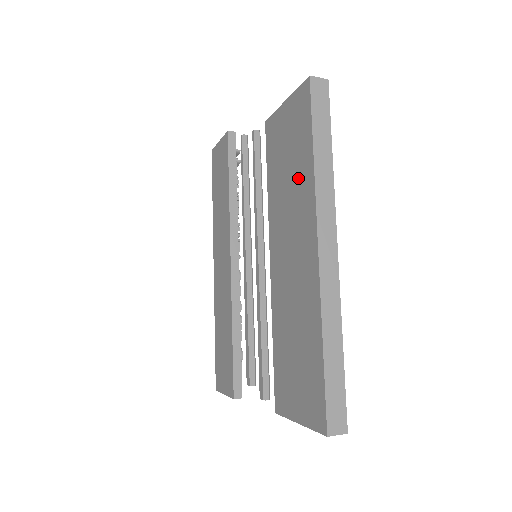
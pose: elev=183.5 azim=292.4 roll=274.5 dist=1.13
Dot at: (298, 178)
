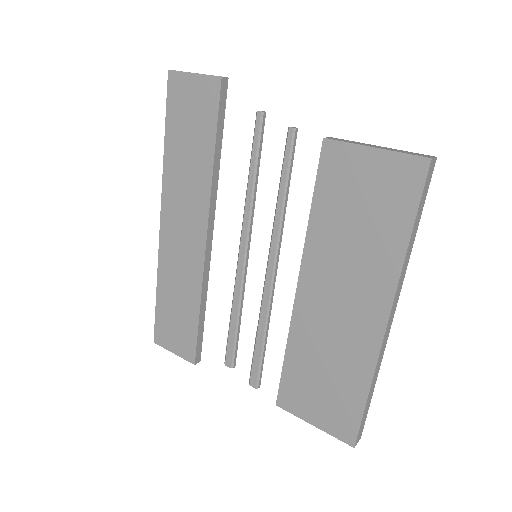
Dot at: (375, 246)
